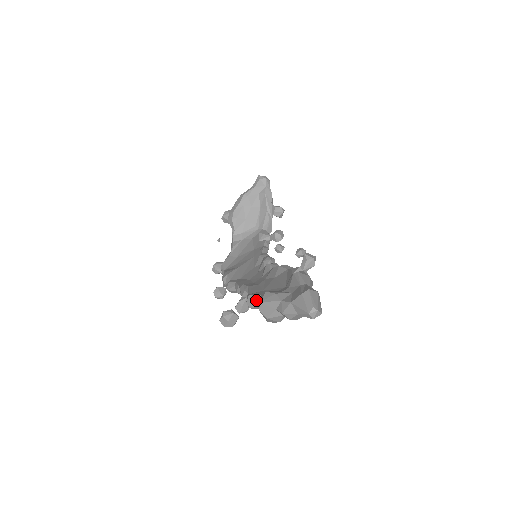
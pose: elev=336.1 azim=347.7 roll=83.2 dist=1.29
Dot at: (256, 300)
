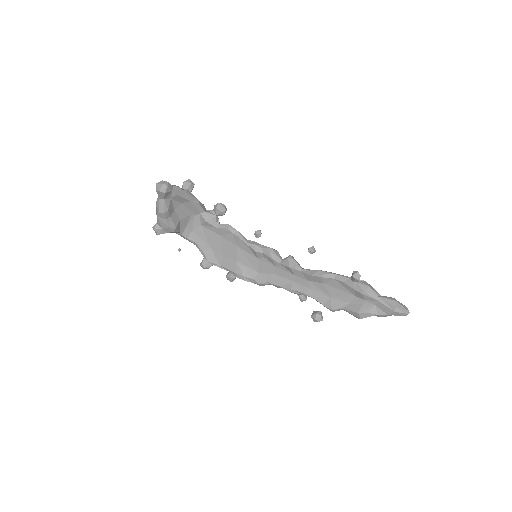
Dot at: occluded
